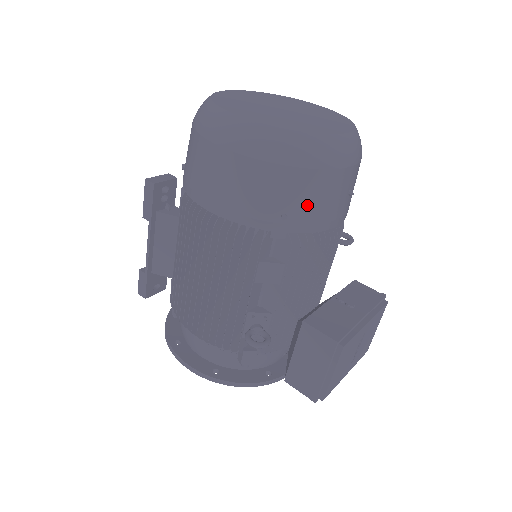
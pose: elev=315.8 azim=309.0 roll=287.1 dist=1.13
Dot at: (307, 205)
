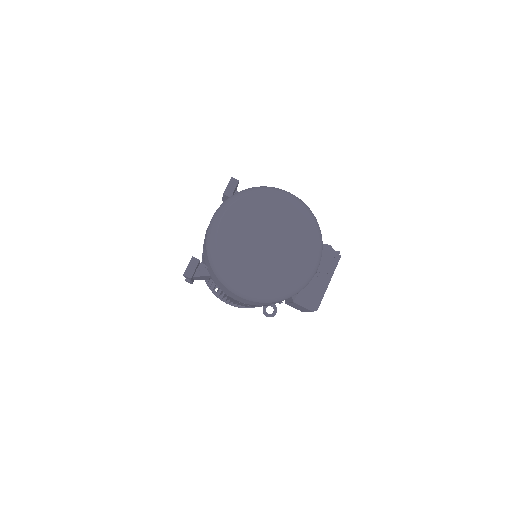
Dot at: occluded
